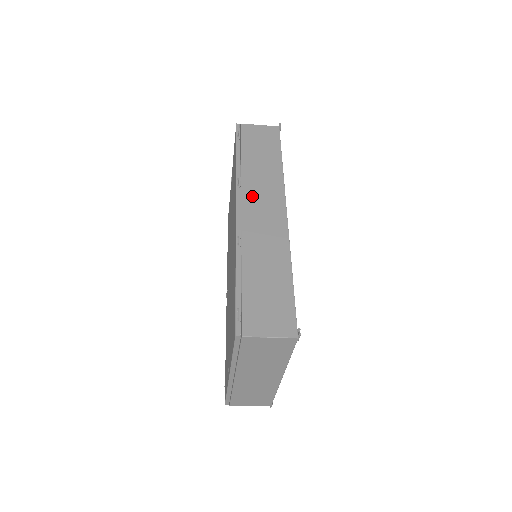
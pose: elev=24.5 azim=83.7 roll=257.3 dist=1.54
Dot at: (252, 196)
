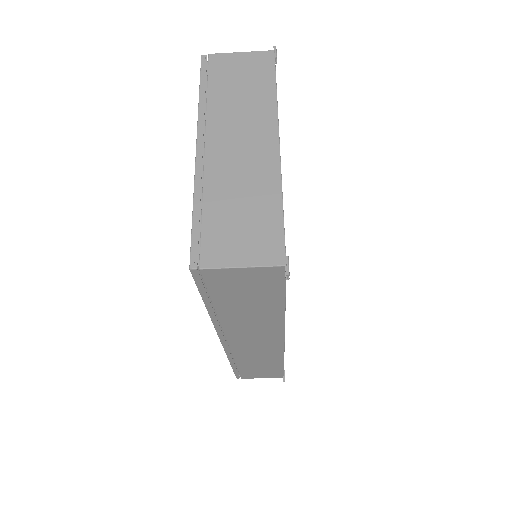
Dot at: occluded
